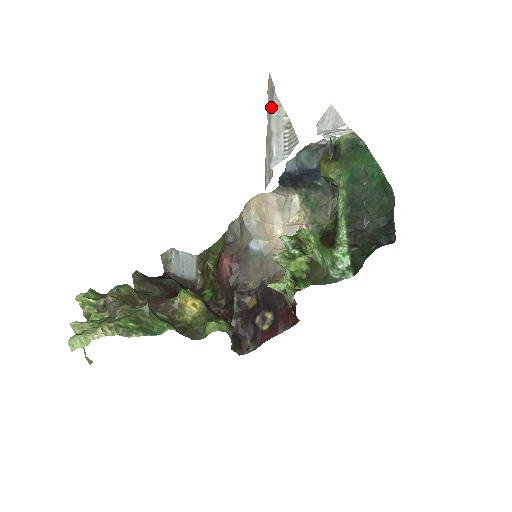
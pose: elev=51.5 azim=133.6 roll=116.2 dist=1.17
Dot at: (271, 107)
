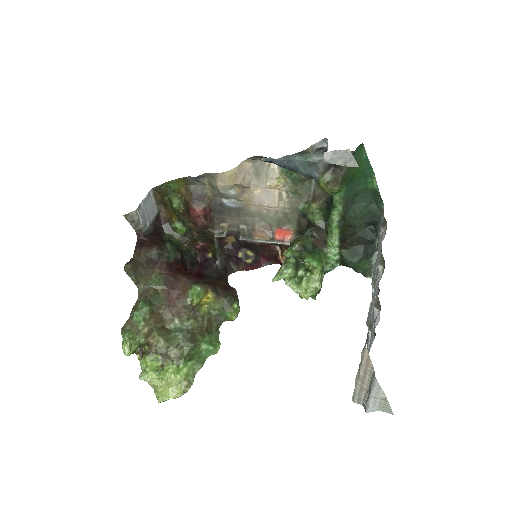
Dot at: (372, 386)
